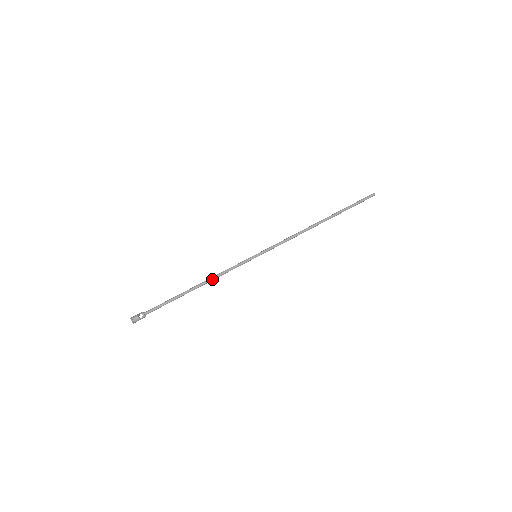
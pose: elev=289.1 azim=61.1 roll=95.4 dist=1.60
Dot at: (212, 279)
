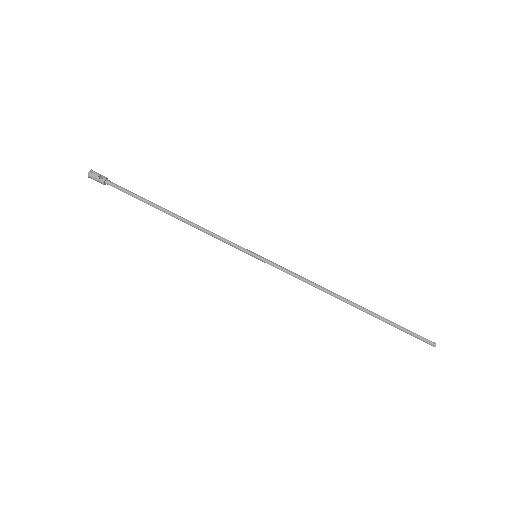
Dot at: (195, 225)
